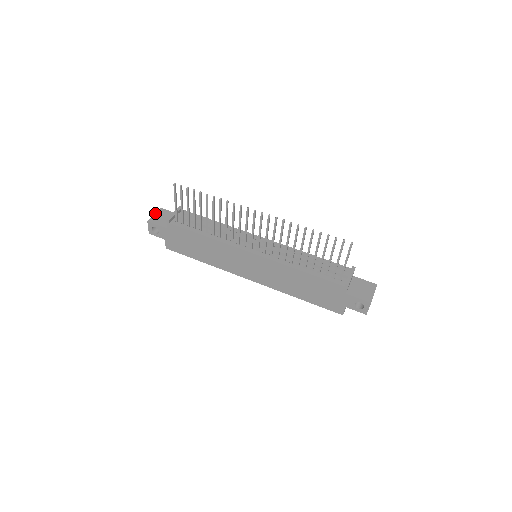
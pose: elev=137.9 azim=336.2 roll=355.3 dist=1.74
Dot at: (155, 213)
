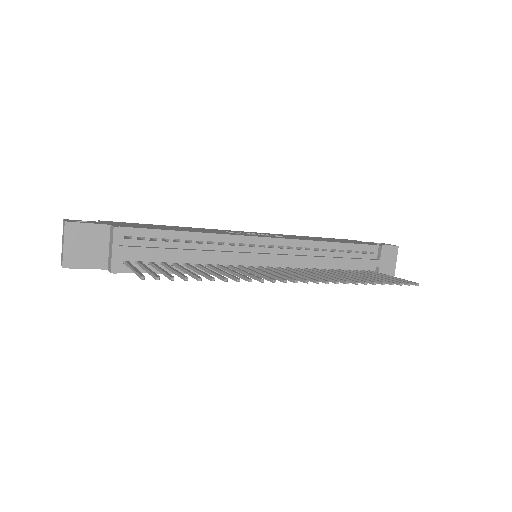
Dot at: (63, 241)
